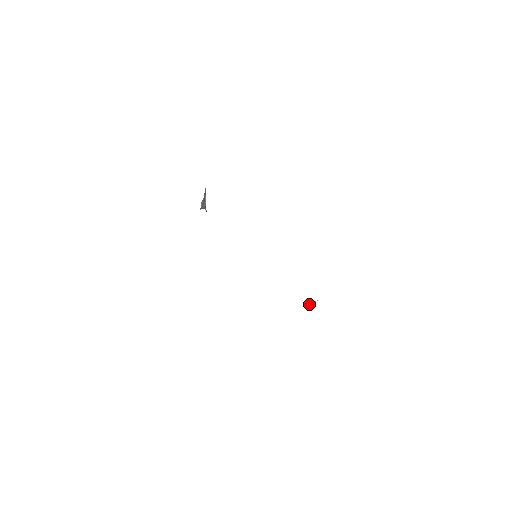
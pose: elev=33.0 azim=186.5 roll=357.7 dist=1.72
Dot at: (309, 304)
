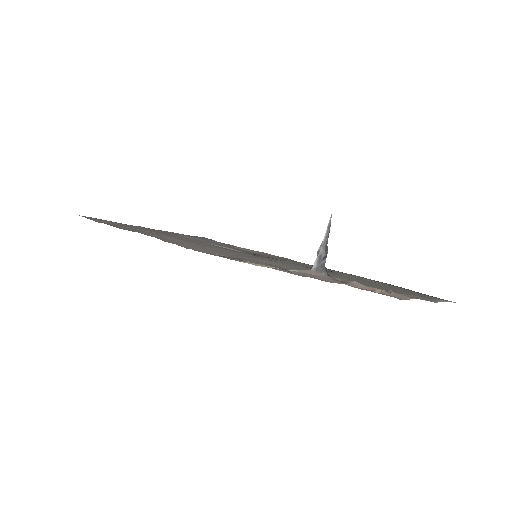
Dot at: occluded
